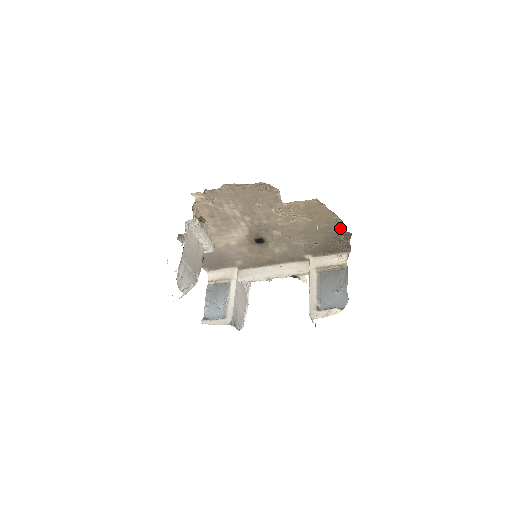
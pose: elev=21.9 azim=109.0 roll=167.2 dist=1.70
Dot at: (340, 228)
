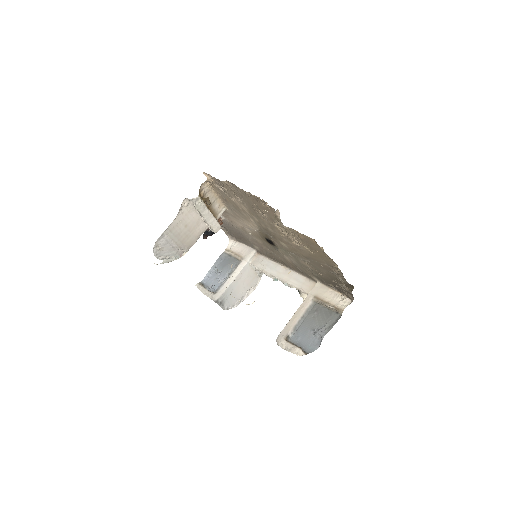
Dot at: (341, 276)
